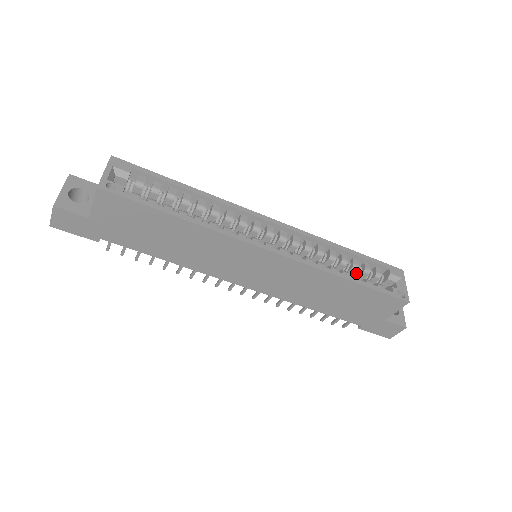
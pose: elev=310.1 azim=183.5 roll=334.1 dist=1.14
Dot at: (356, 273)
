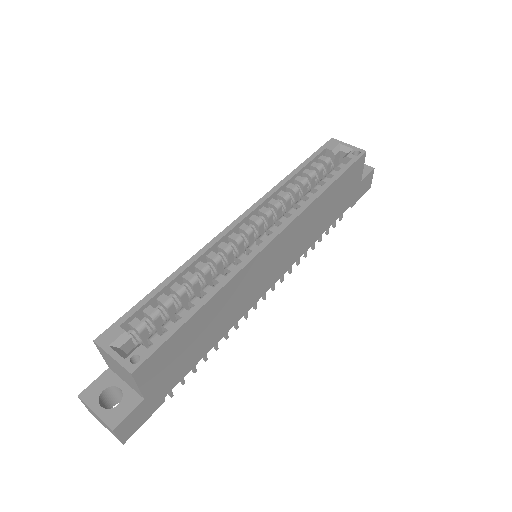
Dot at: occluded
